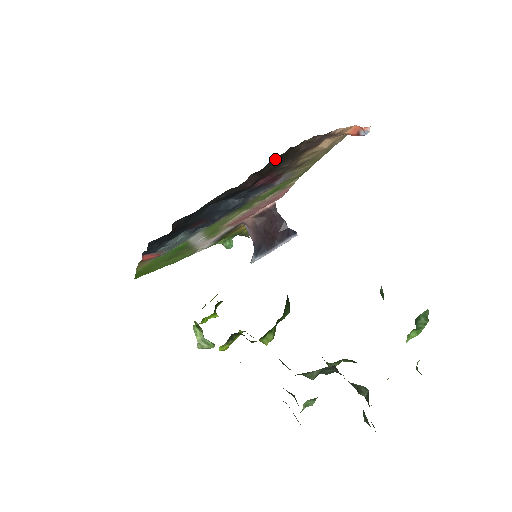
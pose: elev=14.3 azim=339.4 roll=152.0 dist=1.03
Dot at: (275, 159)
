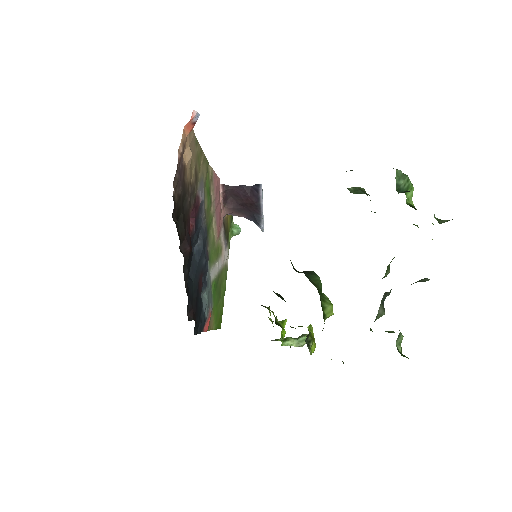
Dot at: occluded
